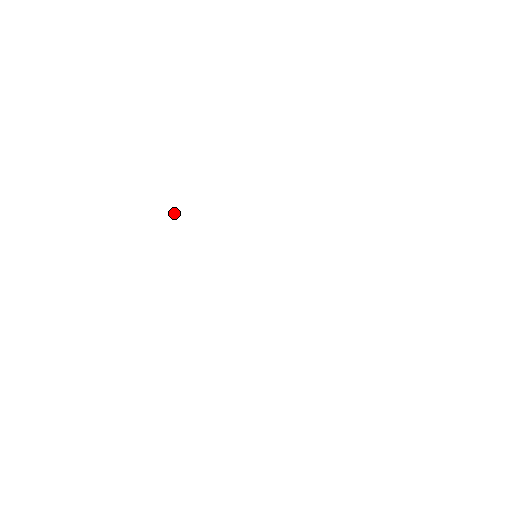
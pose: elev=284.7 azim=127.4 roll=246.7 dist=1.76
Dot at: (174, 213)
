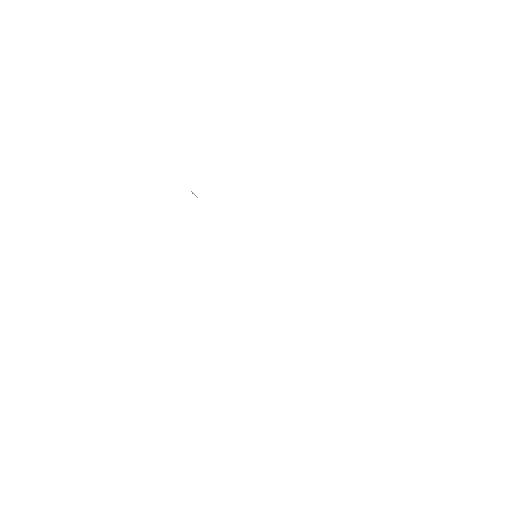
Dot at: (193, 193)
